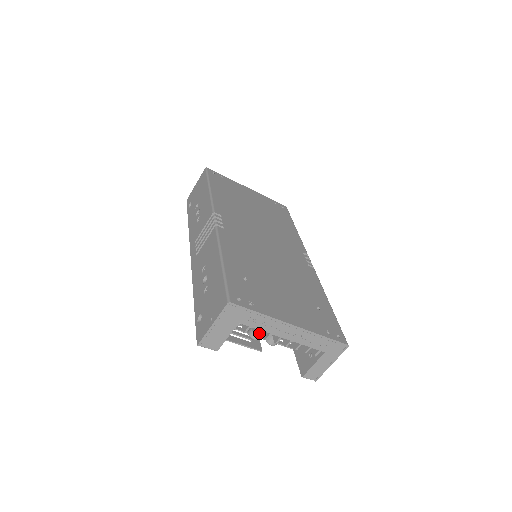
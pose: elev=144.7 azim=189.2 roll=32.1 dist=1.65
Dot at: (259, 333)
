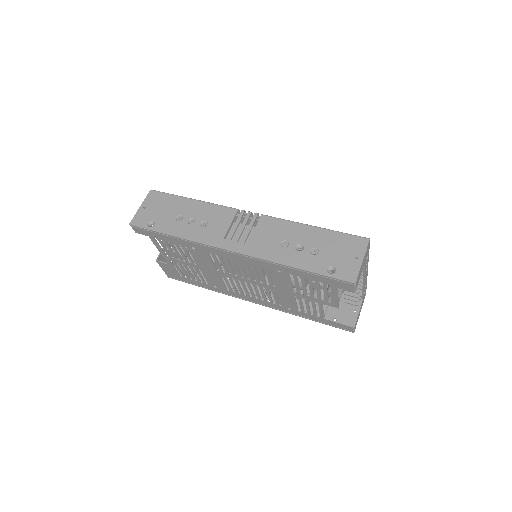
Dot at: occluded
